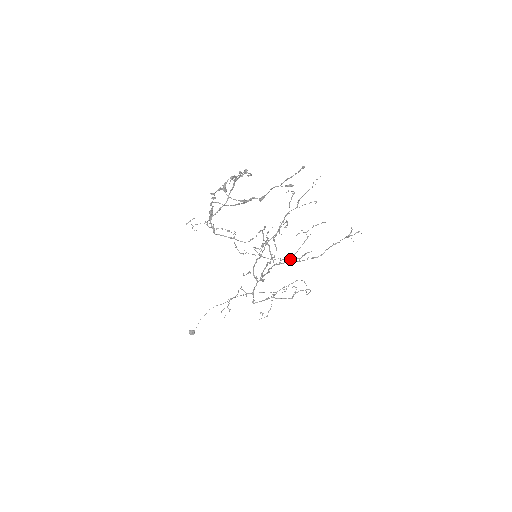
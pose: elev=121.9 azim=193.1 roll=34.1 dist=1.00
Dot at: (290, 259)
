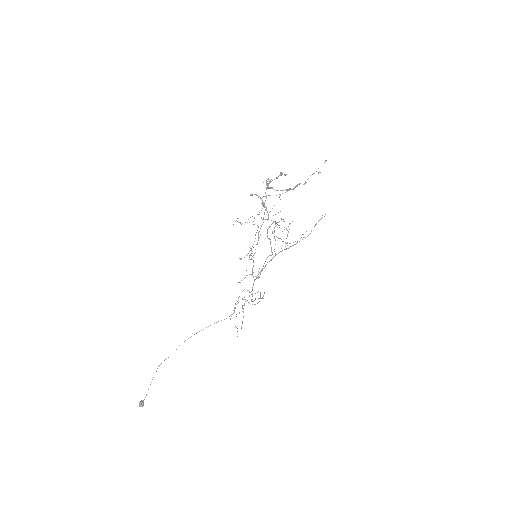
Dot at: occluded
